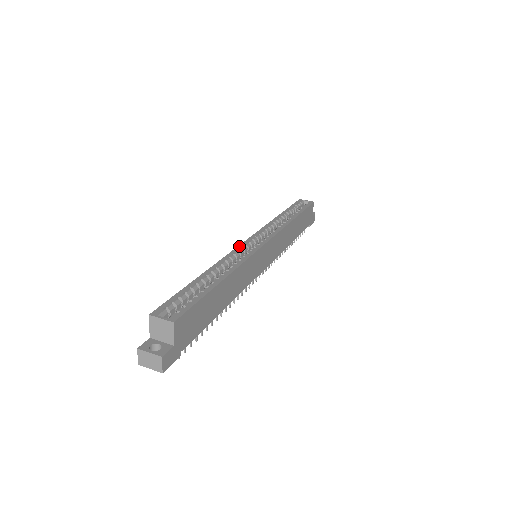
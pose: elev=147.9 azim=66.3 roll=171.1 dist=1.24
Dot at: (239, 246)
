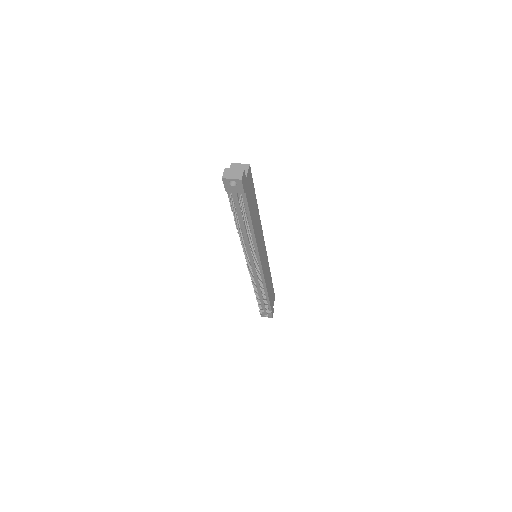
Dot at: occluded
